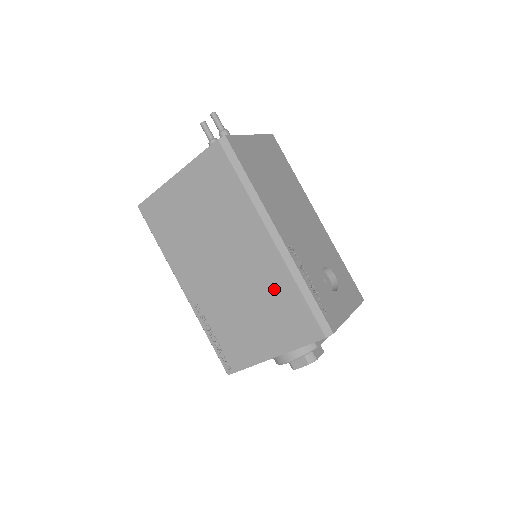
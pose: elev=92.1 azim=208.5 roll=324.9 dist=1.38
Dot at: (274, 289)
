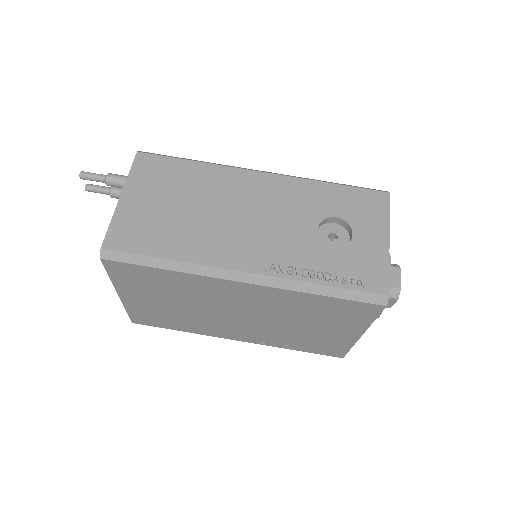
Dot at: (297, 306)
